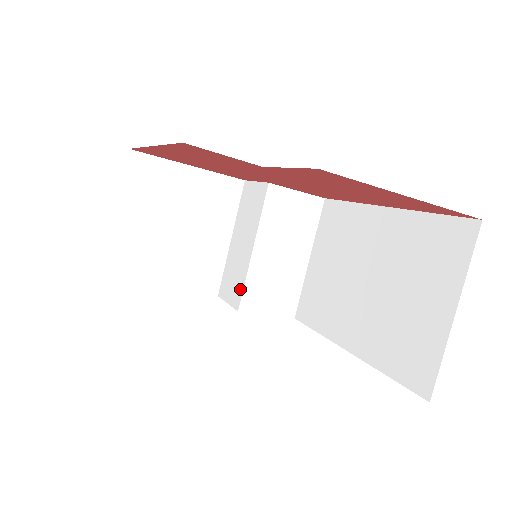
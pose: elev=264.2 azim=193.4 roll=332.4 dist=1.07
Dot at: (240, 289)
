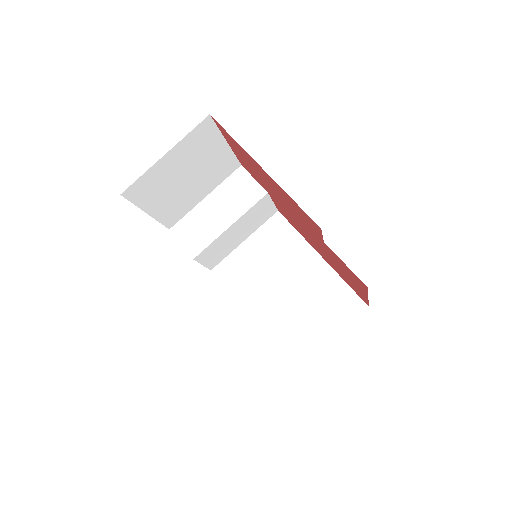
Dot at: (203, 245)
